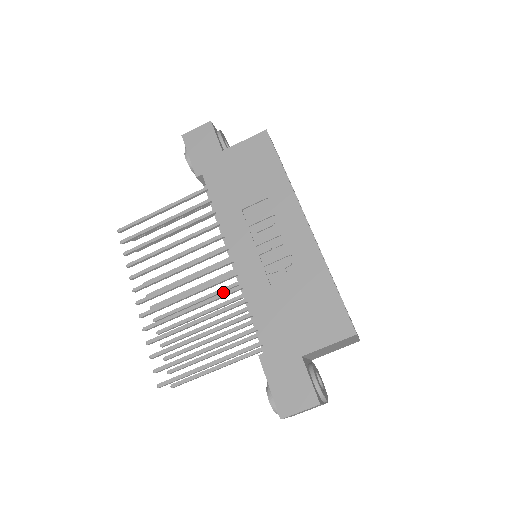
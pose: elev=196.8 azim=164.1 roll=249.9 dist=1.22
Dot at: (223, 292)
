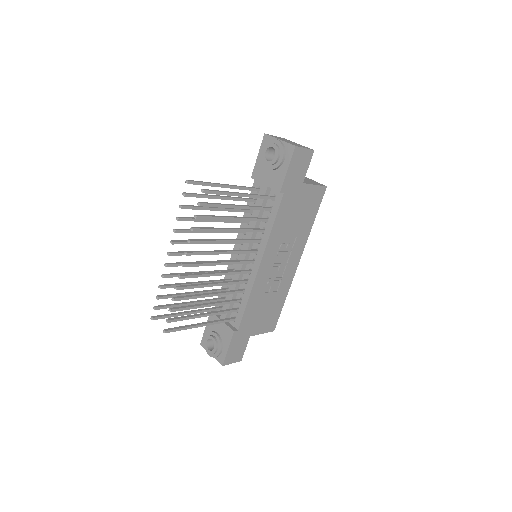
Dot at: (236, 282)
